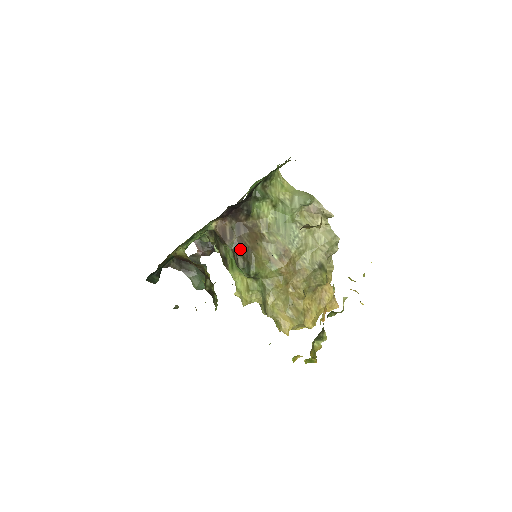
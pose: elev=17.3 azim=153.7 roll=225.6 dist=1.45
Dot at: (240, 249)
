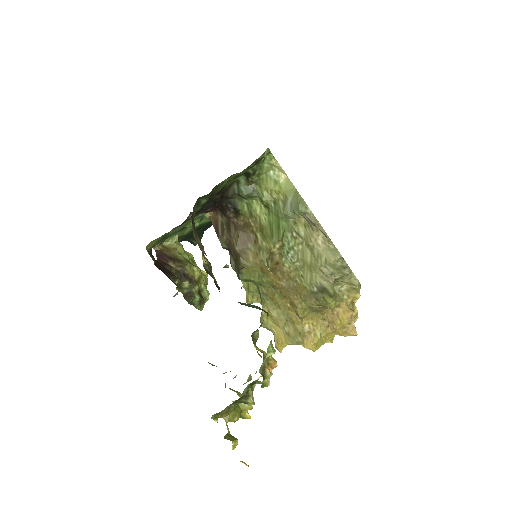
Dot at: (230, 249)
